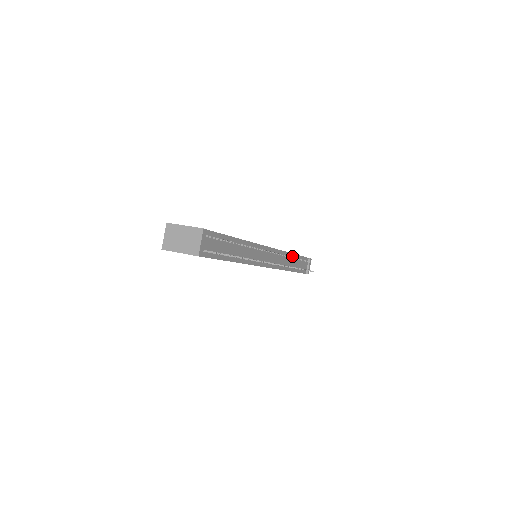
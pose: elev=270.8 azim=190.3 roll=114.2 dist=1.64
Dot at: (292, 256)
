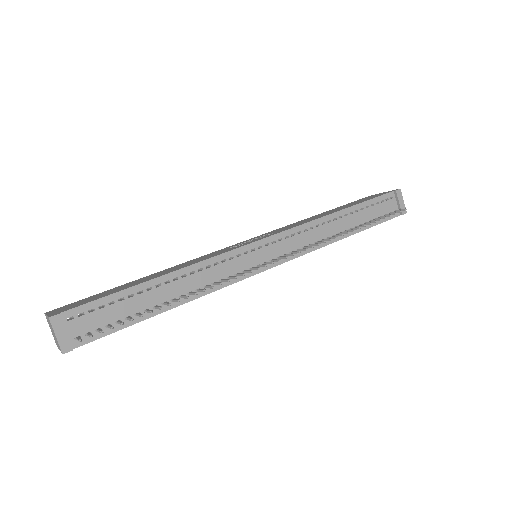
Dot at: (338, 215)
